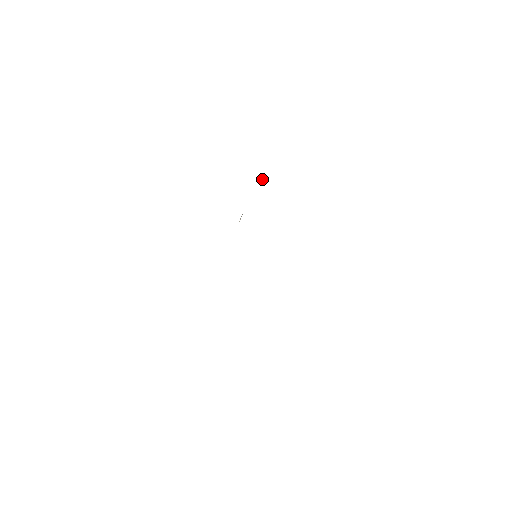
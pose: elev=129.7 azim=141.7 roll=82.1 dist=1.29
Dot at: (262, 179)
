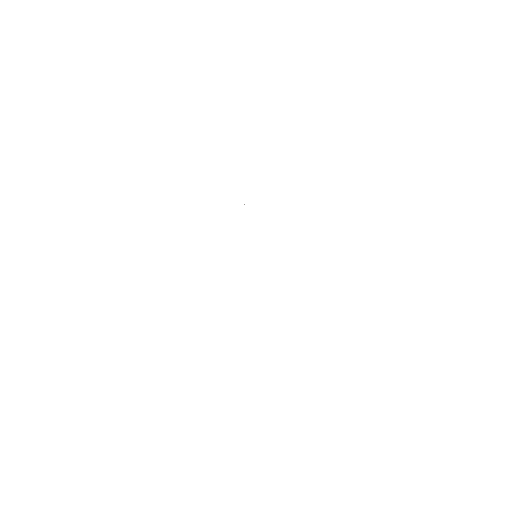
Dot at: occluded
